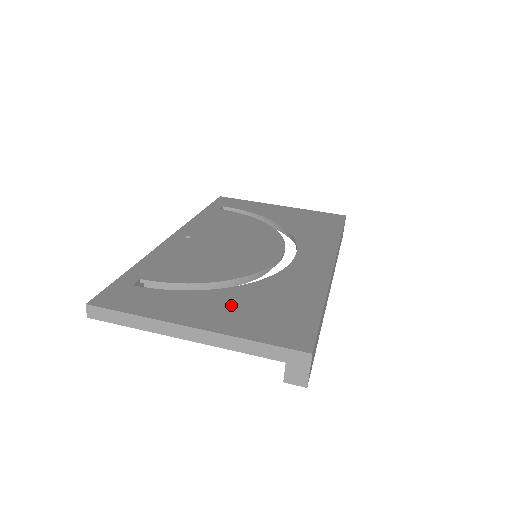
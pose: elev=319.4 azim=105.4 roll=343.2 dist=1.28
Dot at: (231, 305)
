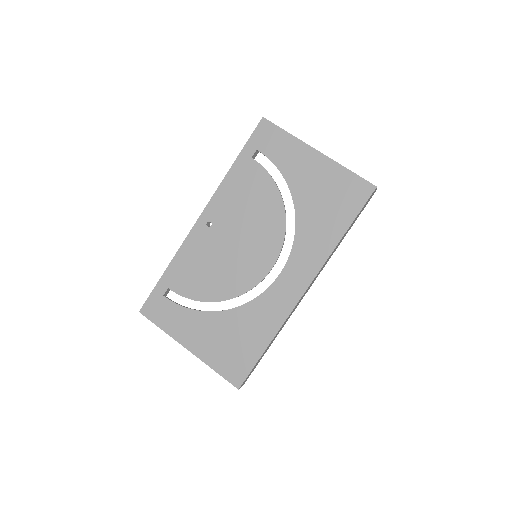
Dot at: (212, 333)
